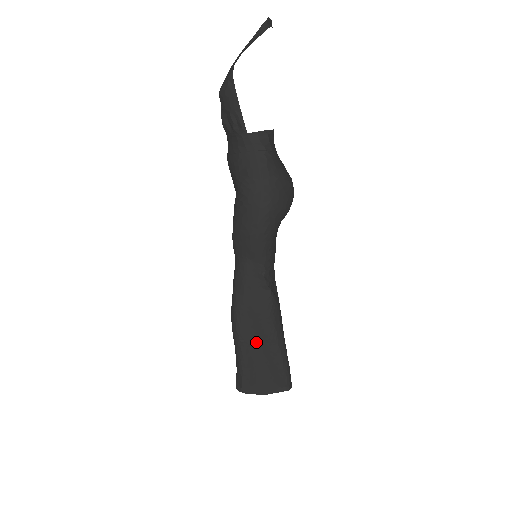
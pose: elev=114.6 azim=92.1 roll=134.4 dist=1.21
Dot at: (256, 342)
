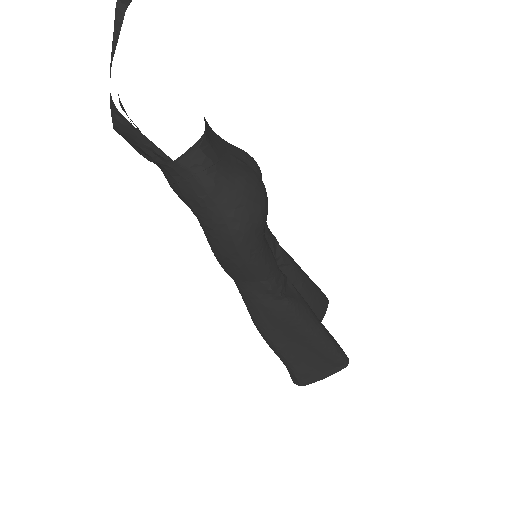
Dot at: (294, 344)
